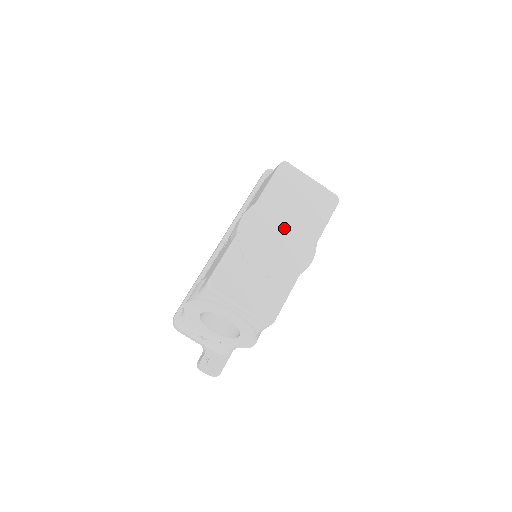
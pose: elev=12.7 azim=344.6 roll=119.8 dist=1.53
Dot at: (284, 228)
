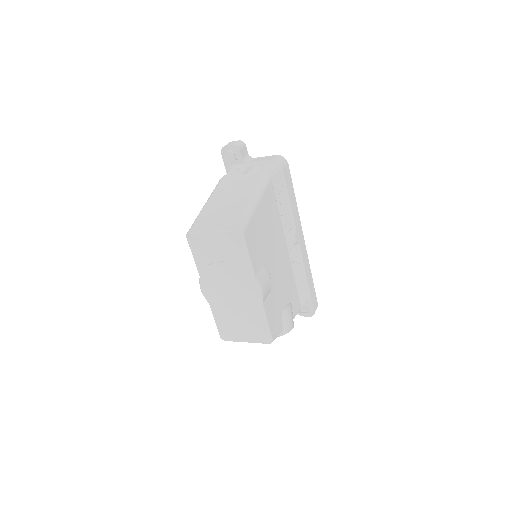
Dot at: (227, 281)
